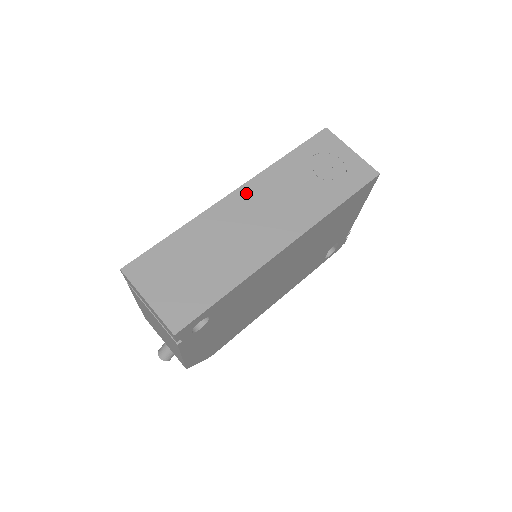
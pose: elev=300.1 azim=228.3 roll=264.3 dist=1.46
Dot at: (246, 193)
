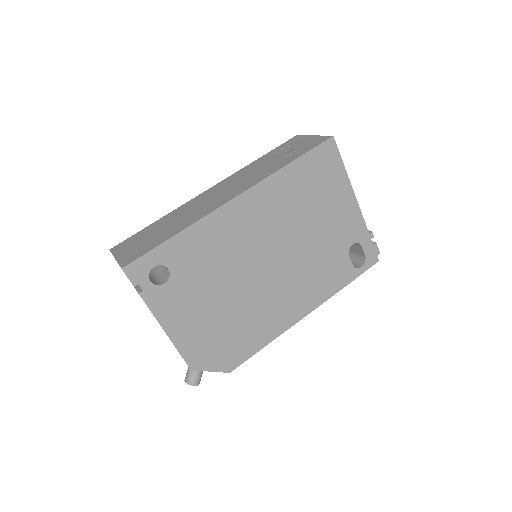
Dot at: (217, 186)
